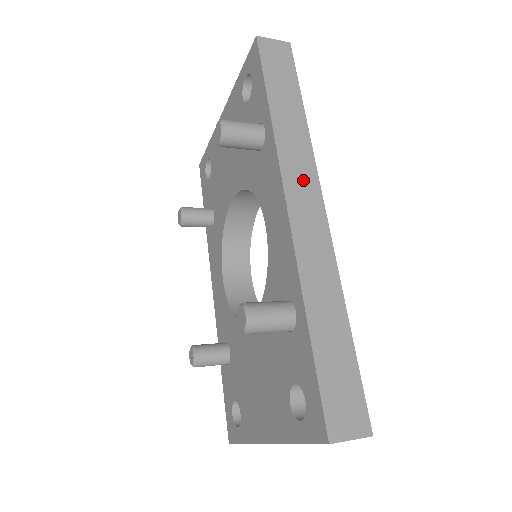
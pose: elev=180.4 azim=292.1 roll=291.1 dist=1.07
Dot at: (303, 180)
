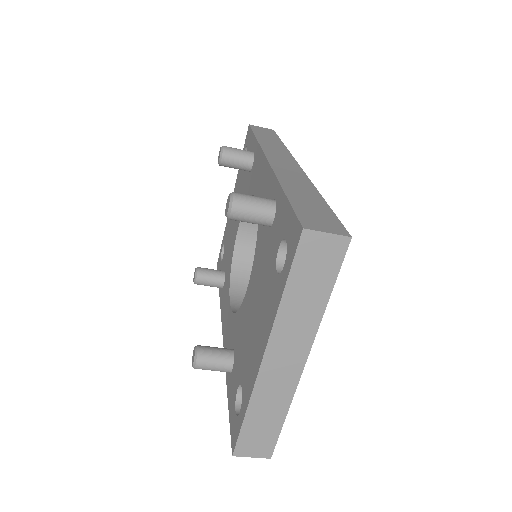
Dot at: (281, 156)
